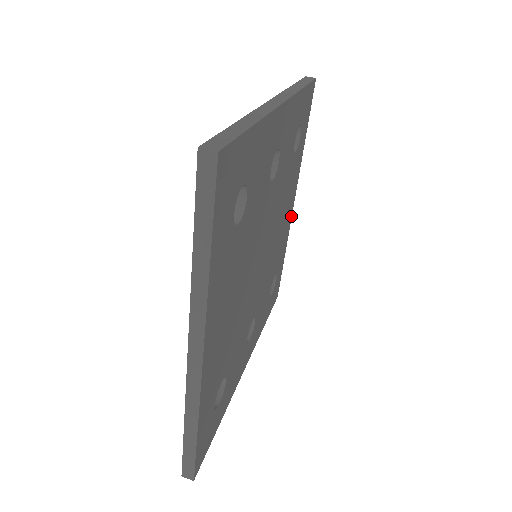
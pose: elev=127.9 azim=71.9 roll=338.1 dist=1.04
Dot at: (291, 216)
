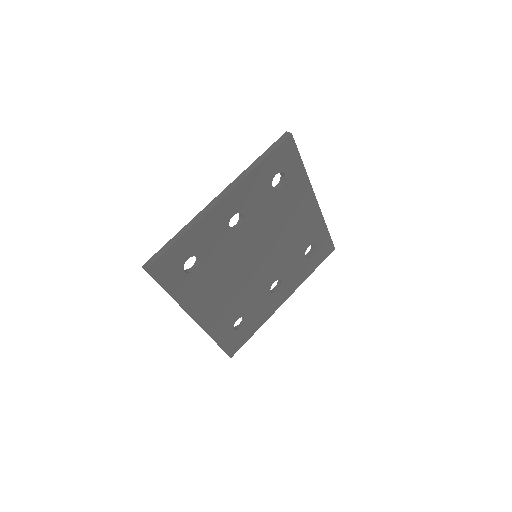
Dot at: (318, 207)
